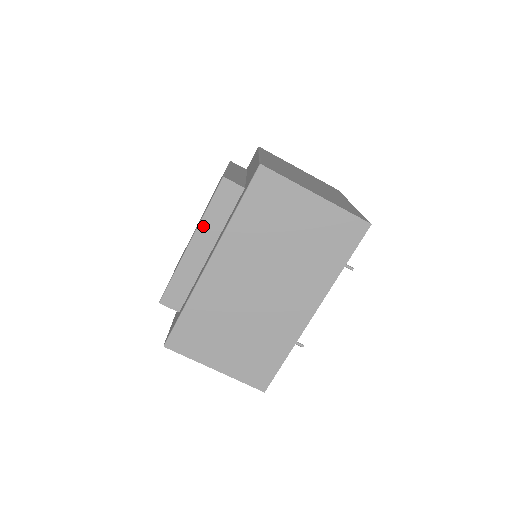
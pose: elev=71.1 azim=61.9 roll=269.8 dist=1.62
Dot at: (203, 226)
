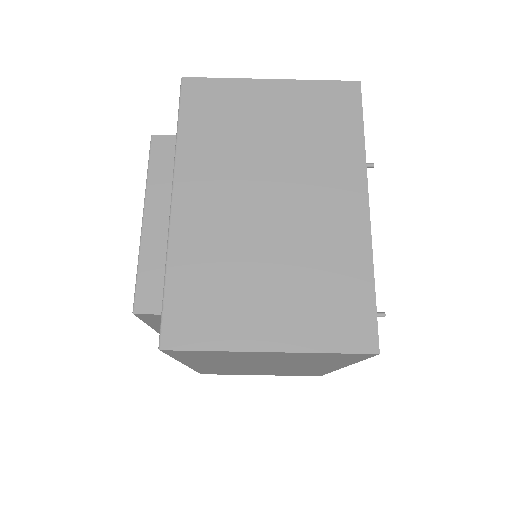
Dot at: (157, 328)
